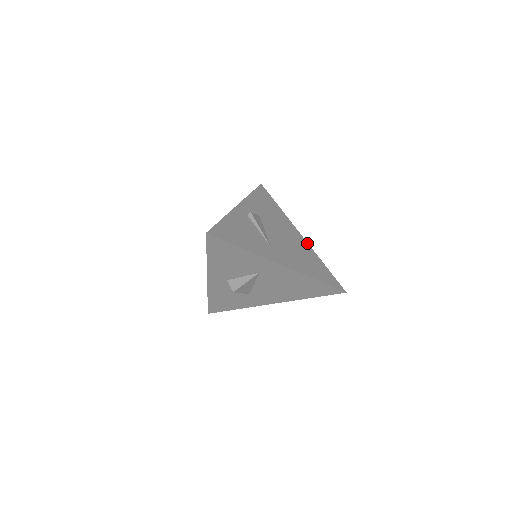
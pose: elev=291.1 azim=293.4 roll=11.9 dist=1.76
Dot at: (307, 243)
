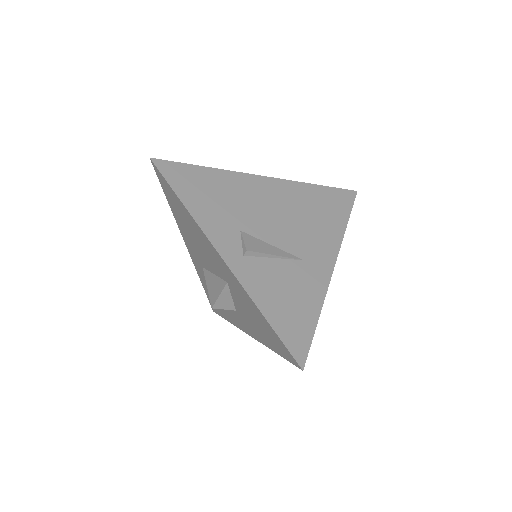
Dot at: (281, 180)
